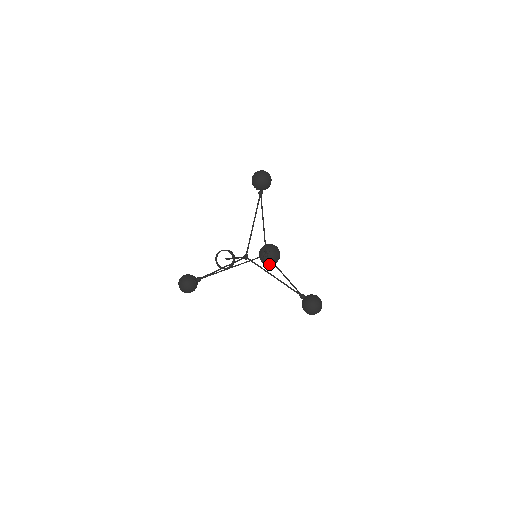
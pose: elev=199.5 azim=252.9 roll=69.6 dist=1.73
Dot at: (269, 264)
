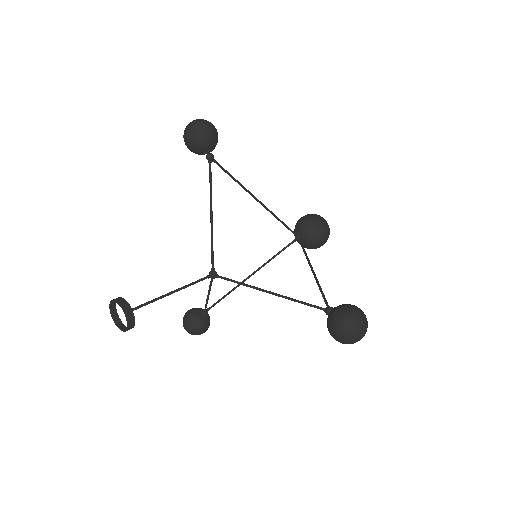
Dot at: (314, 248)
